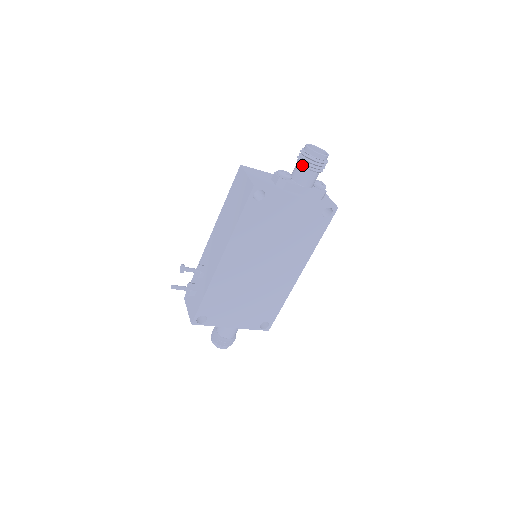
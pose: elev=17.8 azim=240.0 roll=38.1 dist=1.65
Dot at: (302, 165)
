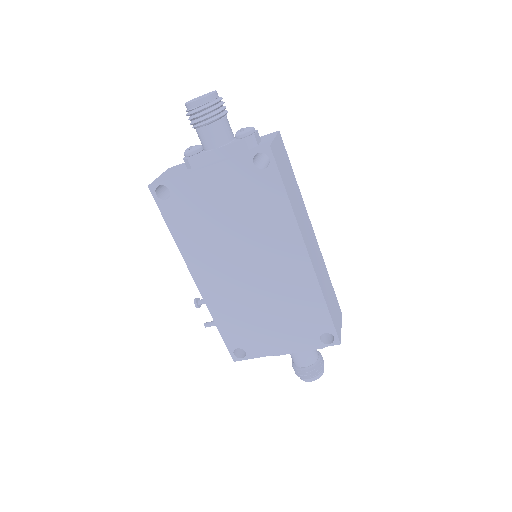
Dot at: occluded
